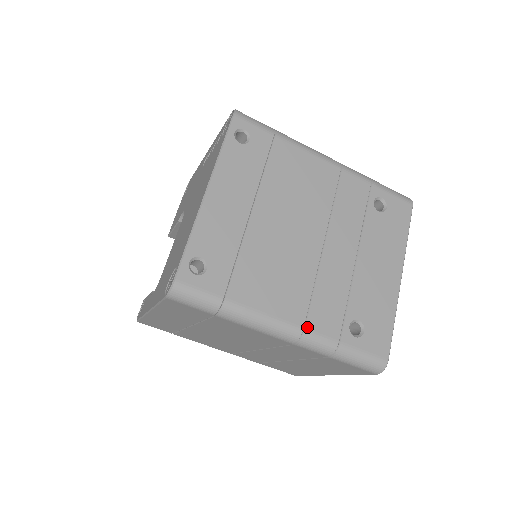
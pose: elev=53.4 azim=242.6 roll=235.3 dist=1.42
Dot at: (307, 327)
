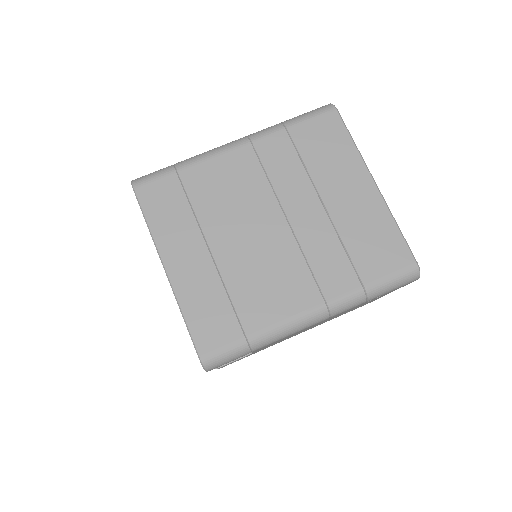
Dot at: occluded
